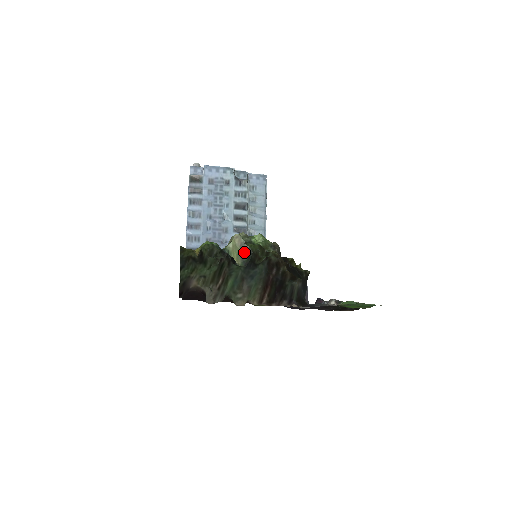
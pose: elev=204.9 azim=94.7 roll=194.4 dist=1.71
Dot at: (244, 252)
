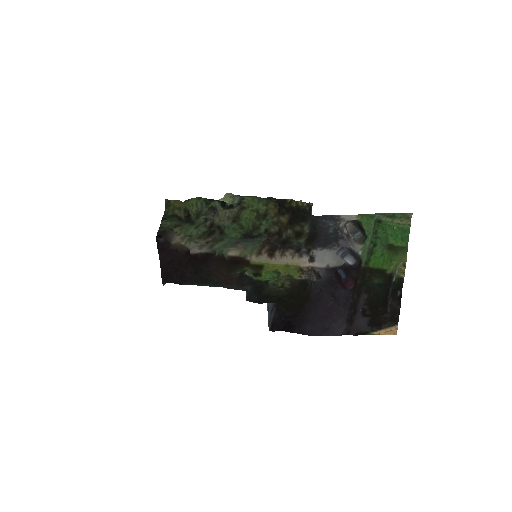
Dot at: (236, 201)
